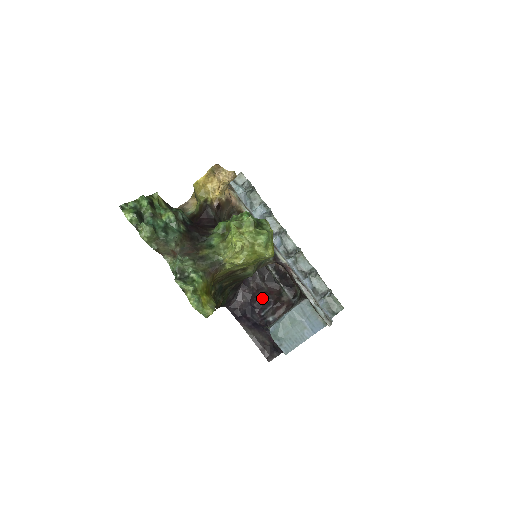
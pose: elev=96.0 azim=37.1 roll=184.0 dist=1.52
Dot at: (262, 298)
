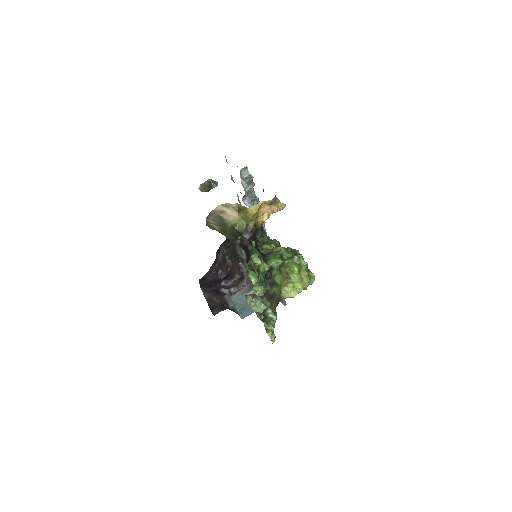
Dot at: (229, 273)
